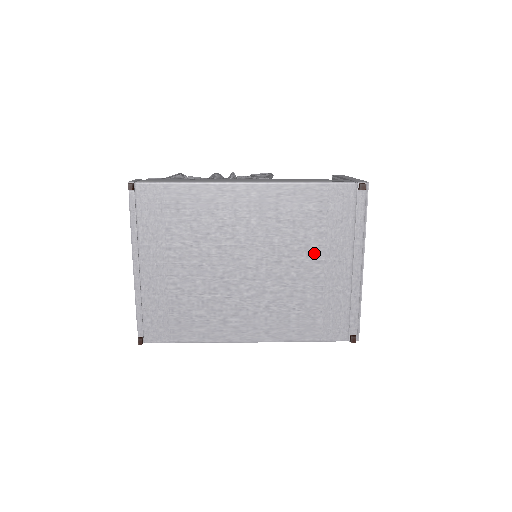
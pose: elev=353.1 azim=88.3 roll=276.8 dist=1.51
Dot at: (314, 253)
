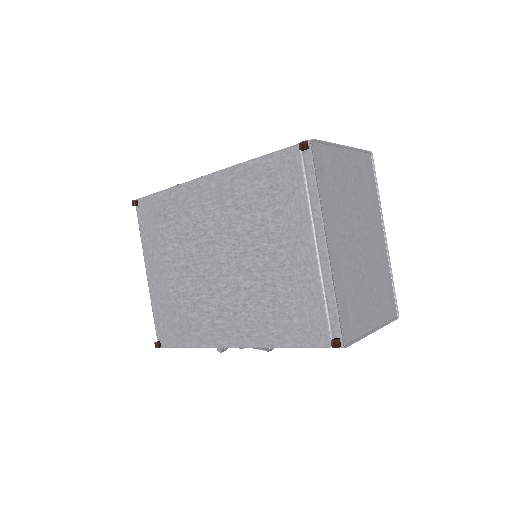
Dot at: (275, 237)
